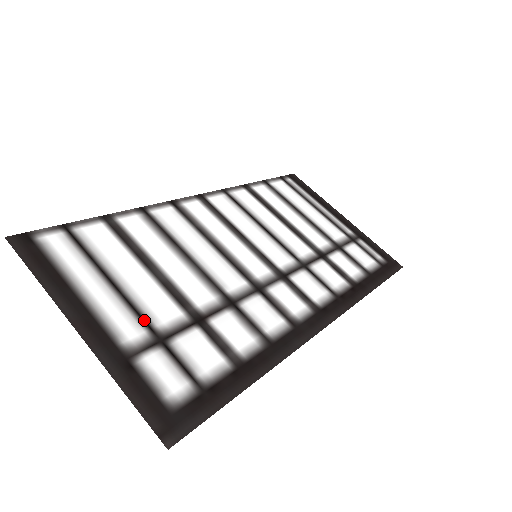
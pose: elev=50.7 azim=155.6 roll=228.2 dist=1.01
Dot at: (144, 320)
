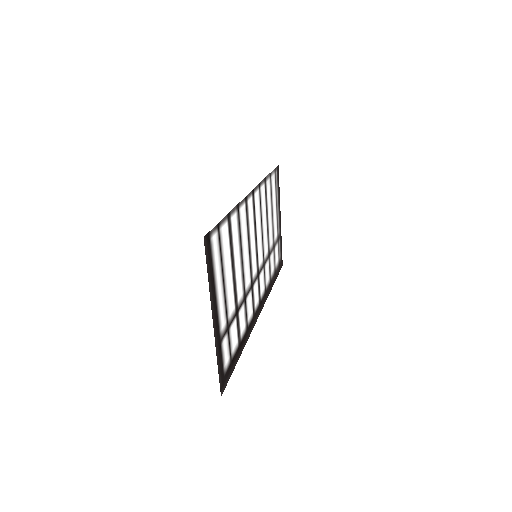
Dot at: (227, 313)
